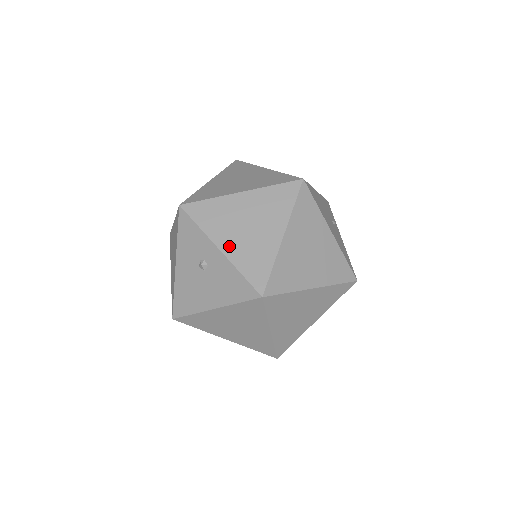
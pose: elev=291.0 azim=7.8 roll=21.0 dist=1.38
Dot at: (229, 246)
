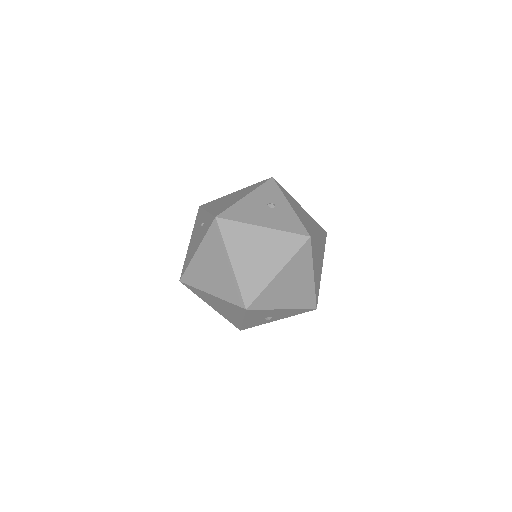
Dot at: (295, 209)
